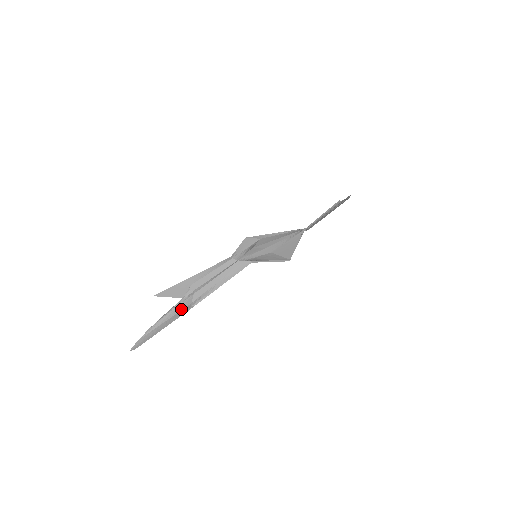
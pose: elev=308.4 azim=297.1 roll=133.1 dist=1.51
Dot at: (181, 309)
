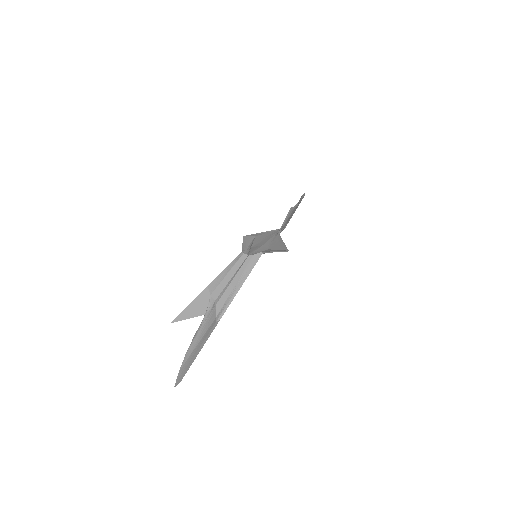
Dot at: (209, 325)
